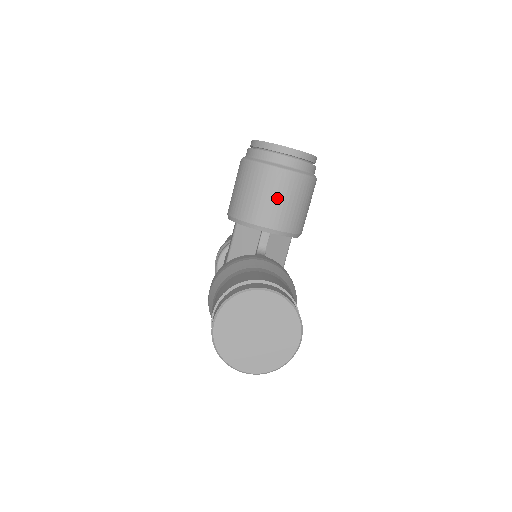
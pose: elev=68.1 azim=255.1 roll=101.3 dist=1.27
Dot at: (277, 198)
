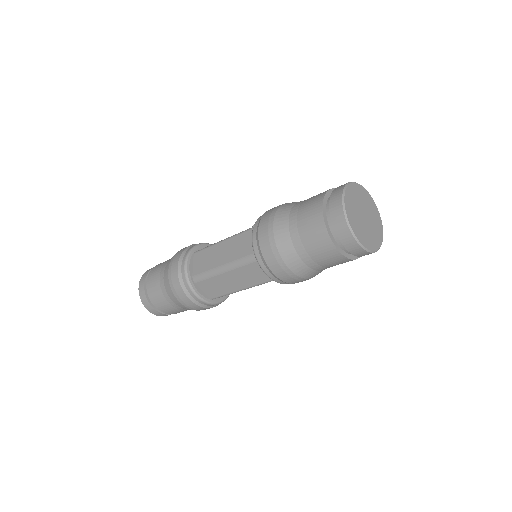
Dot at: occluded
